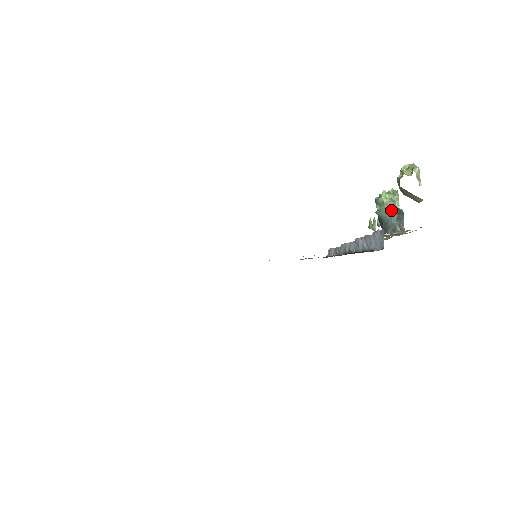
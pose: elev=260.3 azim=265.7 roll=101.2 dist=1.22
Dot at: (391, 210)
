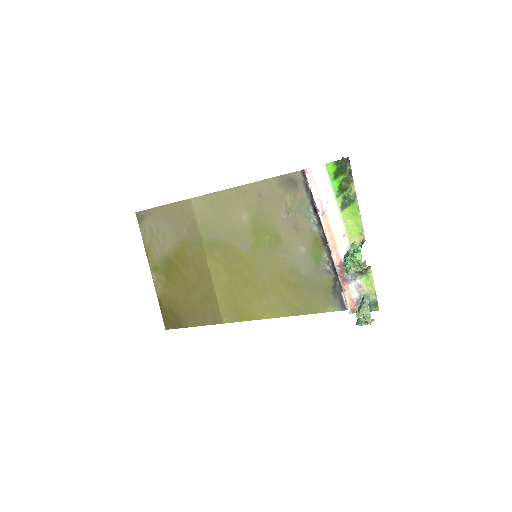
Dot at: occluded
